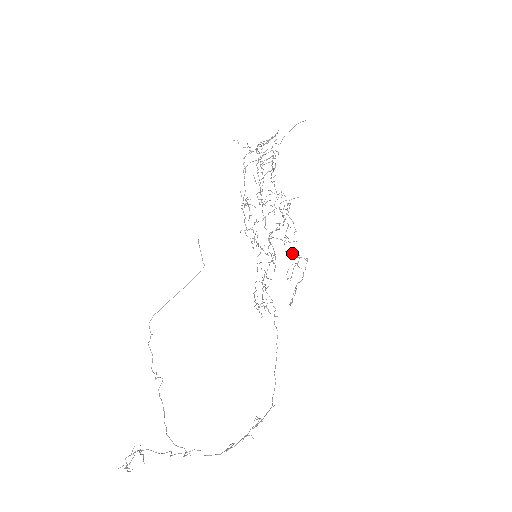
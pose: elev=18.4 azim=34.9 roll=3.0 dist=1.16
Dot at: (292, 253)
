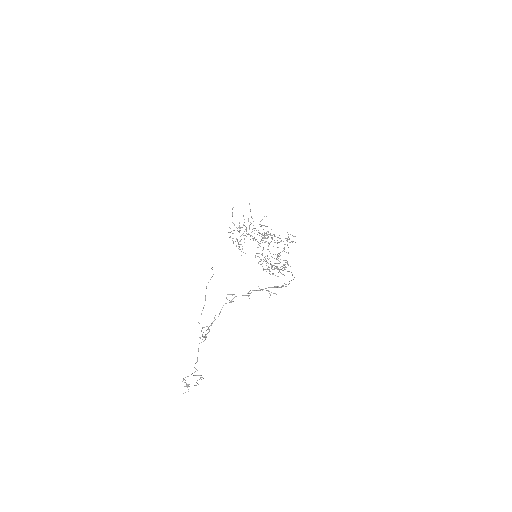
Dot at: occluded
